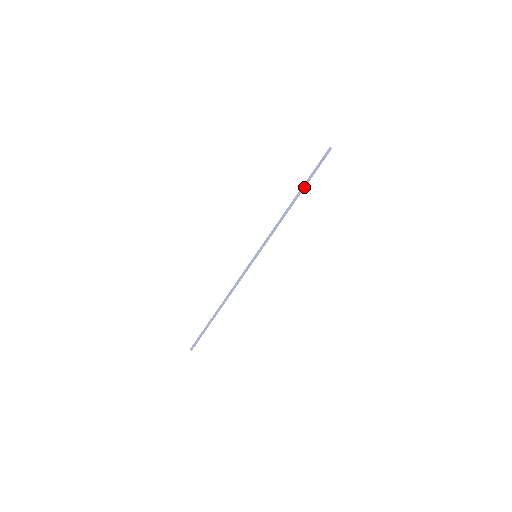
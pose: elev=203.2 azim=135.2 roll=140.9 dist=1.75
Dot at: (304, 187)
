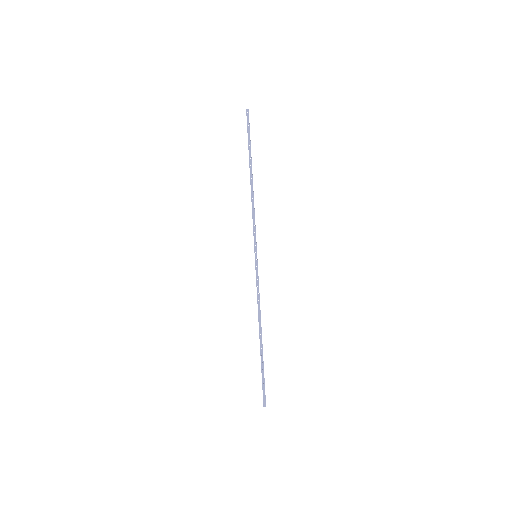
Dot at: (250, 160)
